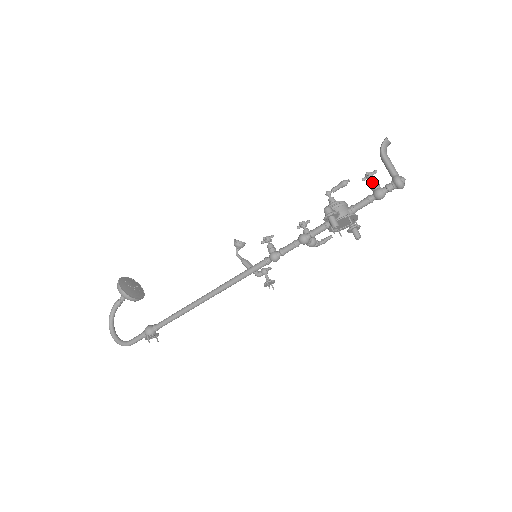
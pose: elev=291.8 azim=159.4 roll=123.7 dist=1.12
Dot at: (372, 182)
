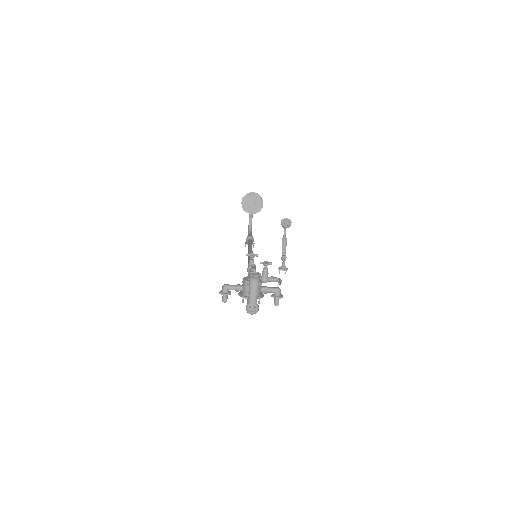
Dot at: occluded
